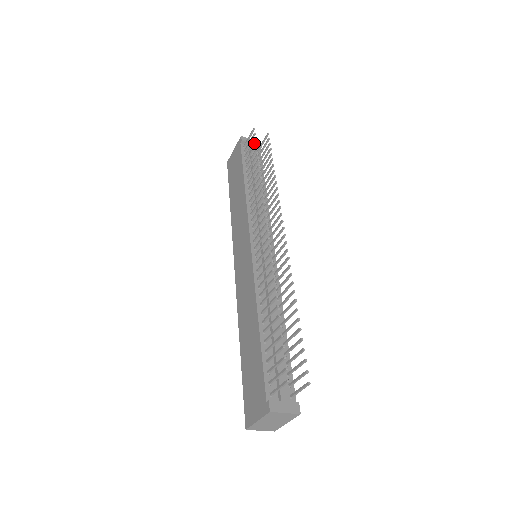
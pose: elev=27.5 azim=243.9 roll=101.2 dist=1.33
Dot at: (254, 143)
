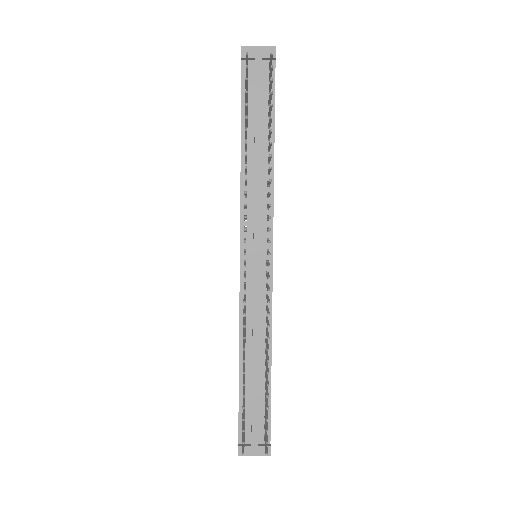
Dot at: (263, 54)
